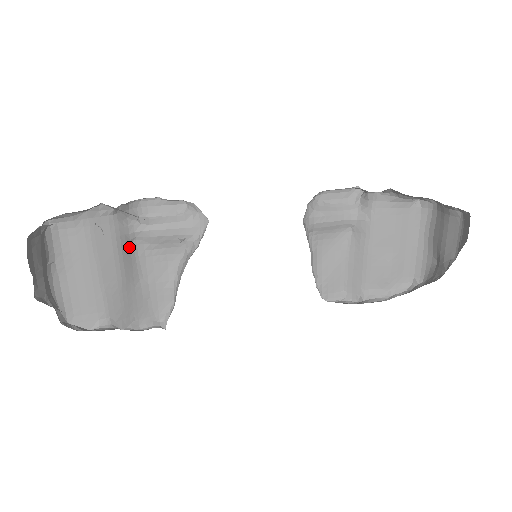
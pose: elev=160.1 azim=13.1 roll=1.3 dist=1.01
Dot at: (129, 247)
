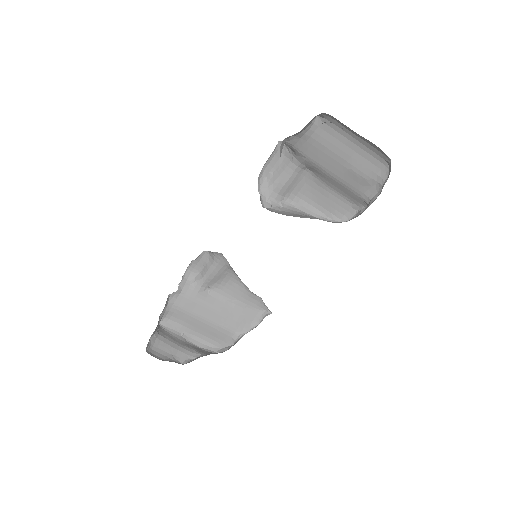
Dot at: (208, 294)
